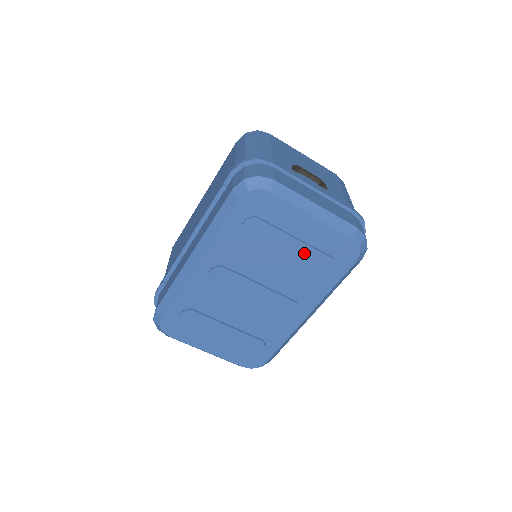
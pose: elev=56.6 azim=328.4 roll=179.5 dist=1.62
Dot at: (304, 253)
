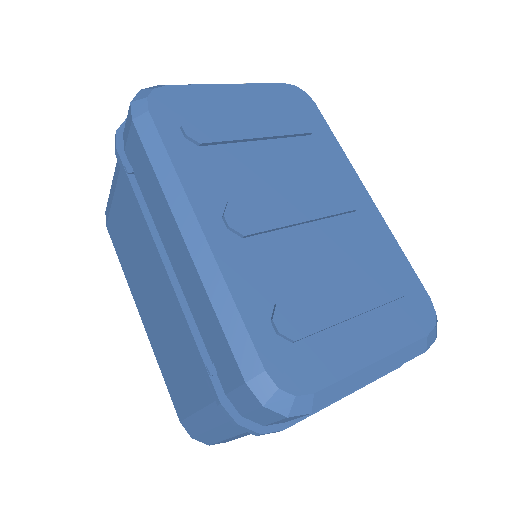
Dot at: (271, 122)
